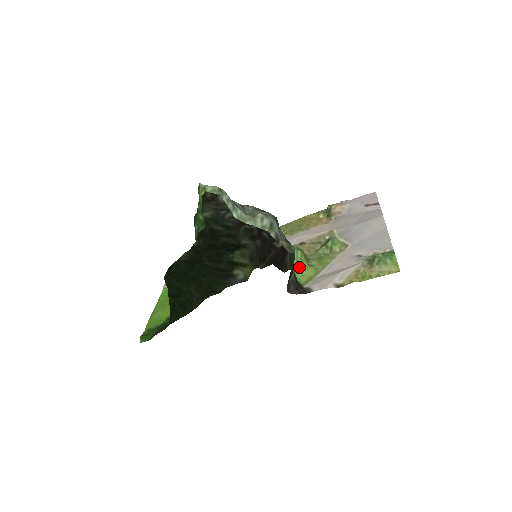
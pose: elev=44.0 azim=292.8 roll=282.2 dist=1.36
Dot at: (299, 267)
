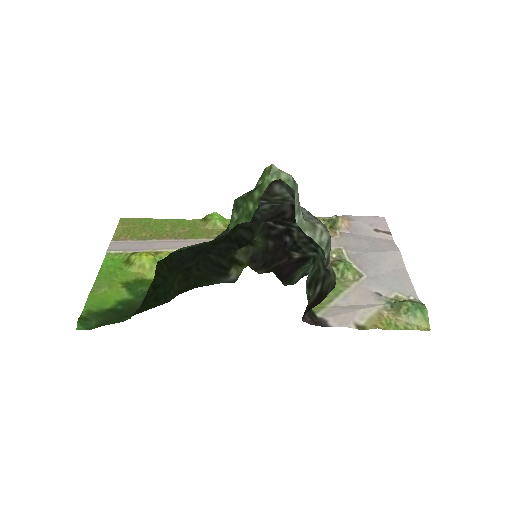
Dot at: occluded
